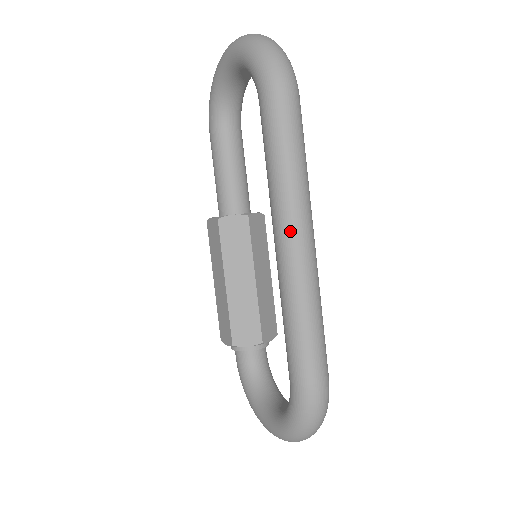
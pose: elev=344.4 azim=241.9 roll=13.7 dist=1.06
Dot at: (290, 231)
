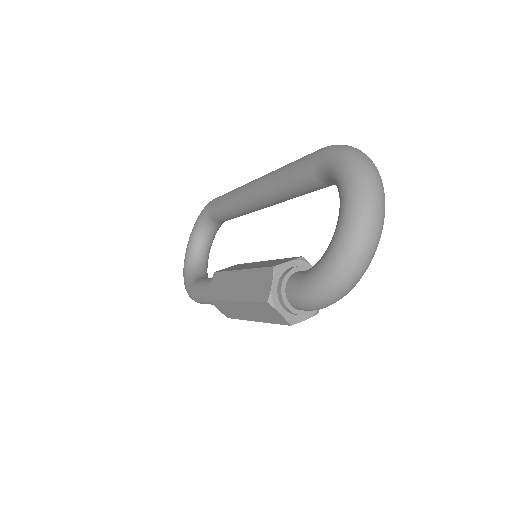
Dot at: occluded
